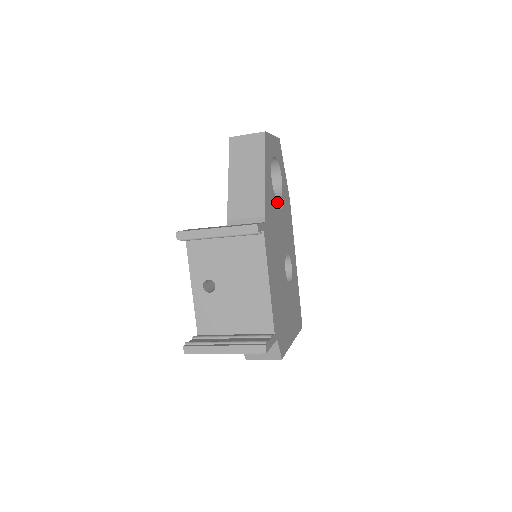
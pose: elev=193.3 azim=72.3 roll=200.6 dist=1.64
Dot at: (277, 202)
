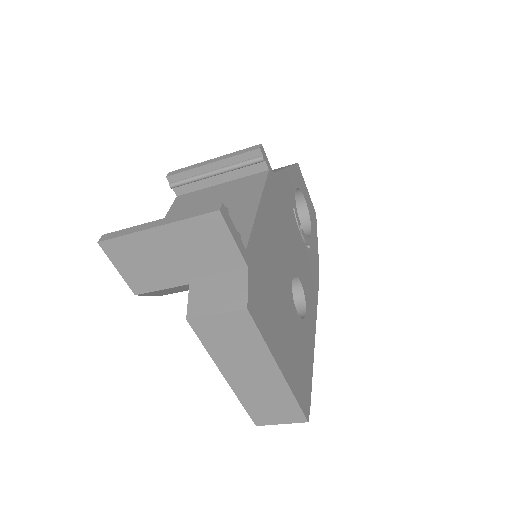
Dot at: (298, 220)
